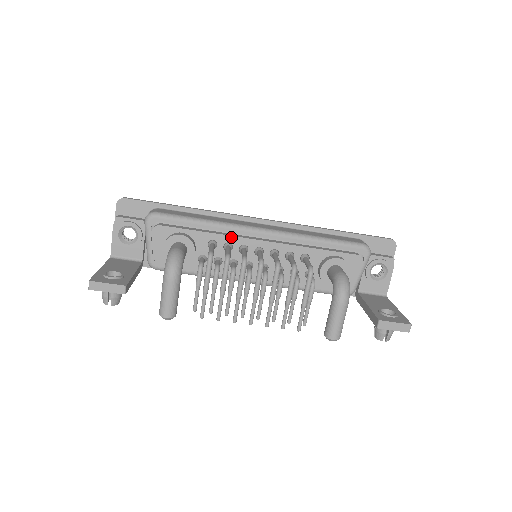
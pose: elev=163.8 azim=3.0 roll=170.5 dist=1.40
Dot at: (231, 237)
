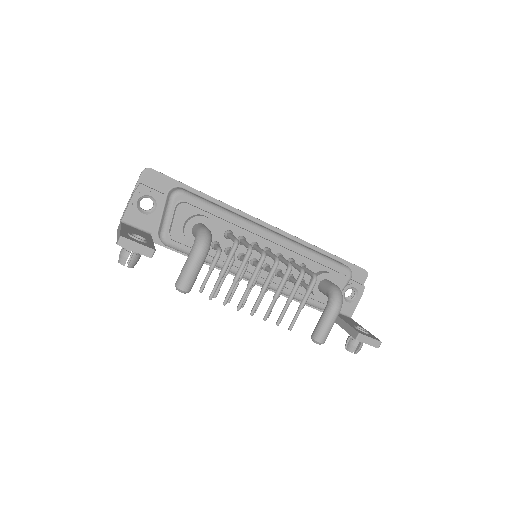
Dot at: (247, 232)
